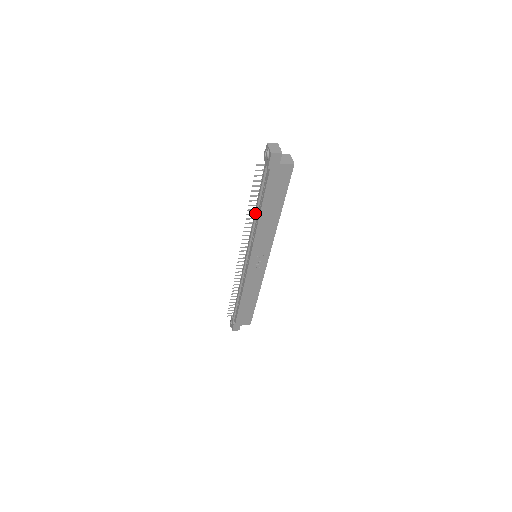
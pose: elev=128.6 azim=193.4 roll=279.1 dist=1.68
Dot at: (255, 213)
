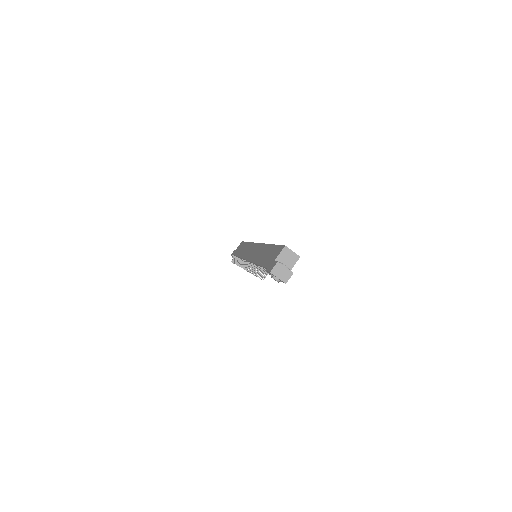
Dot at: occluded
